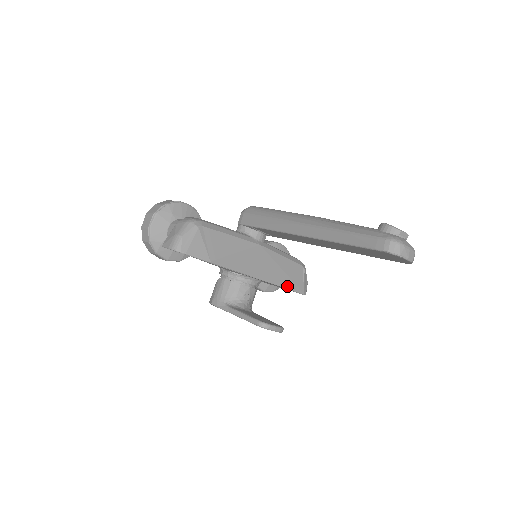
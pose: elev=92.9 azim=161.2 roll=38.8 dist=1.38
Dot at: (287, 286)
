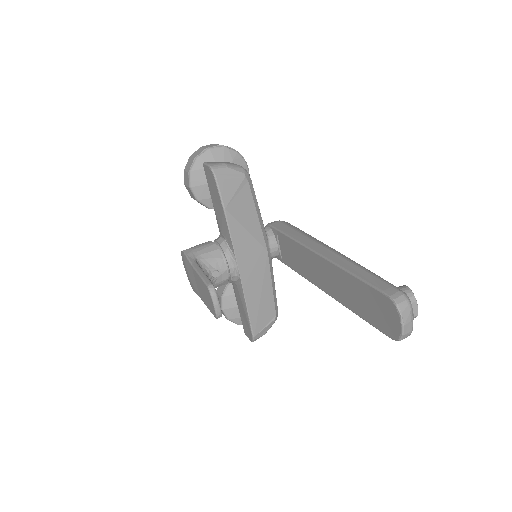
Dot at: (250, 311)
